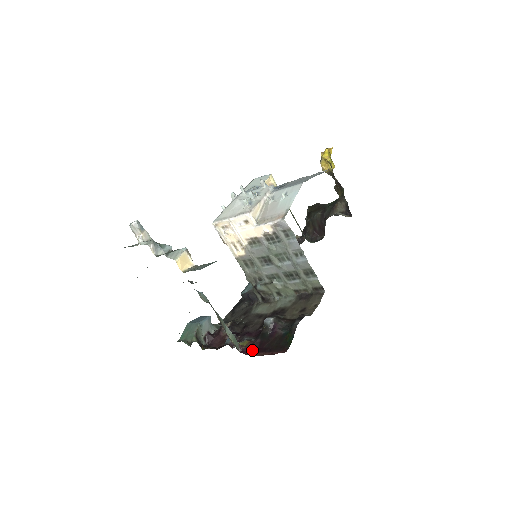
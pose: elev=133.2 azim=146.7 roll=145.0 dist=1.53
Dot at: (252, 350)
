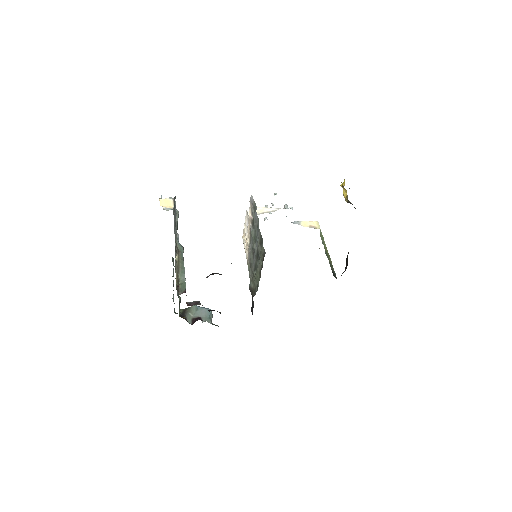
Dot at: occluded
